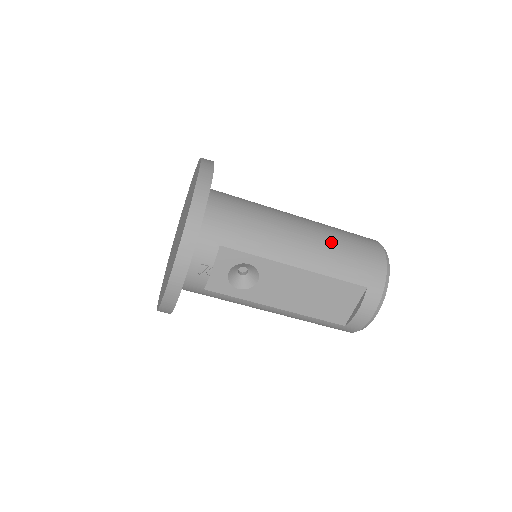
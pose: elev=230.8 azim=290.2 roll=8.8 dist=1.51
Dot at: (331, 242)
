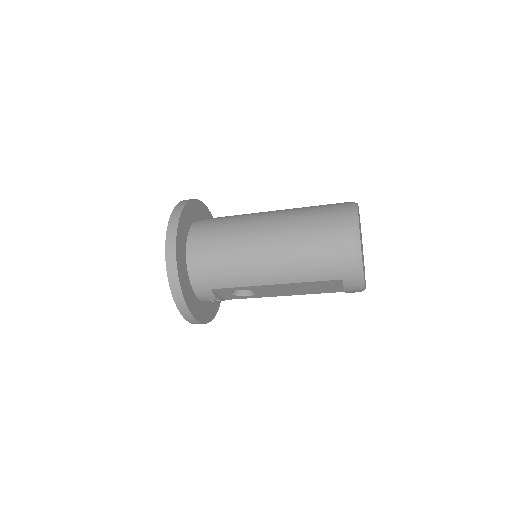
Dot at: (297, 253)
